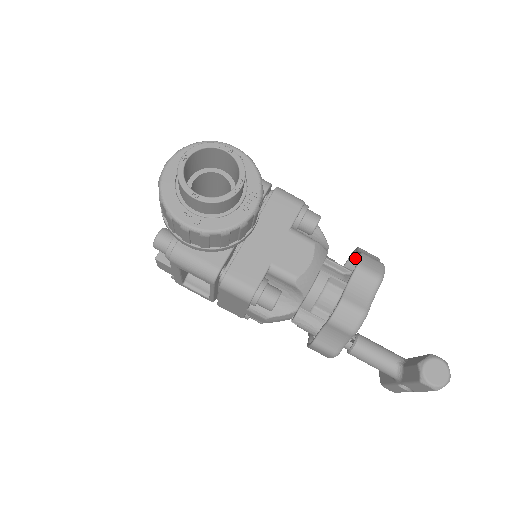
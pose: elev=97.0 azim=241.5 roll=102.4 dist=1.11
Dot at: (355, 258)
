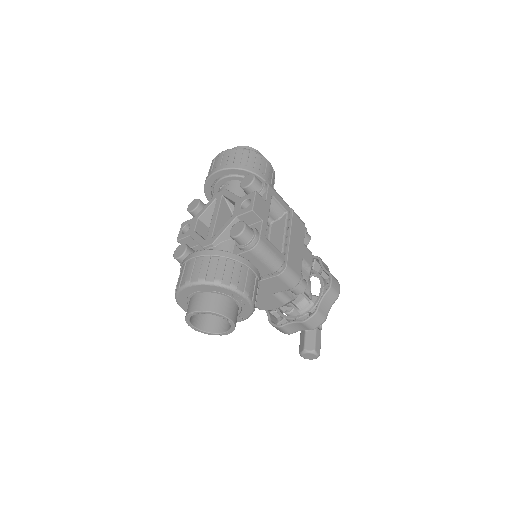
Dot at: occluded
